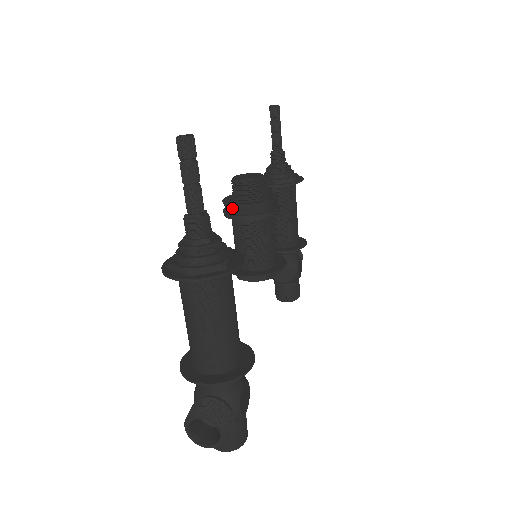
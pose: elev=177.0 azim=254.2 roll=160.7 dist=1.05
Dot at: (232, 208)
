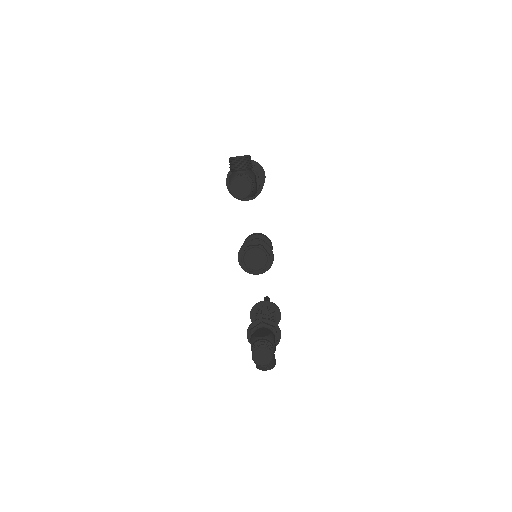
Dot at: occluded
